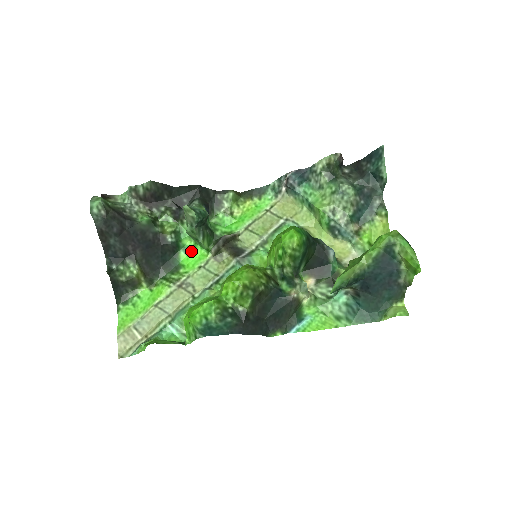
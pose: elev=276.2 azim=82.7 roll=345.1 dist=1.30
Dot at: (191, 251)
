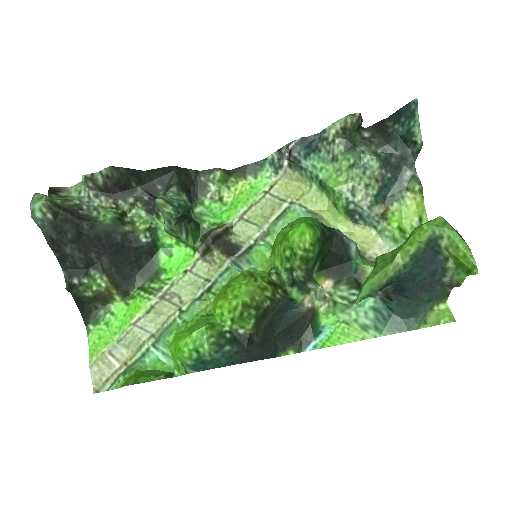
Dot at: (173, 251)
